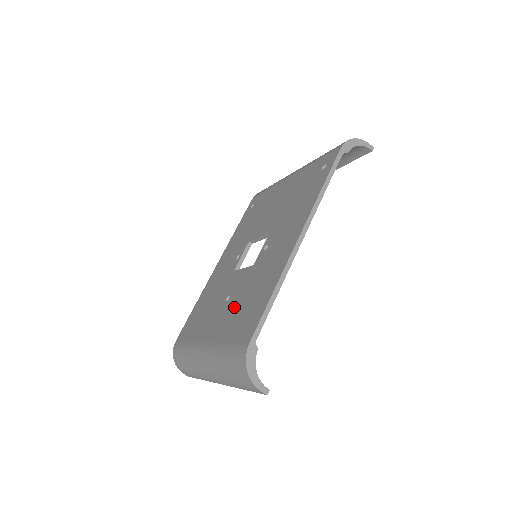
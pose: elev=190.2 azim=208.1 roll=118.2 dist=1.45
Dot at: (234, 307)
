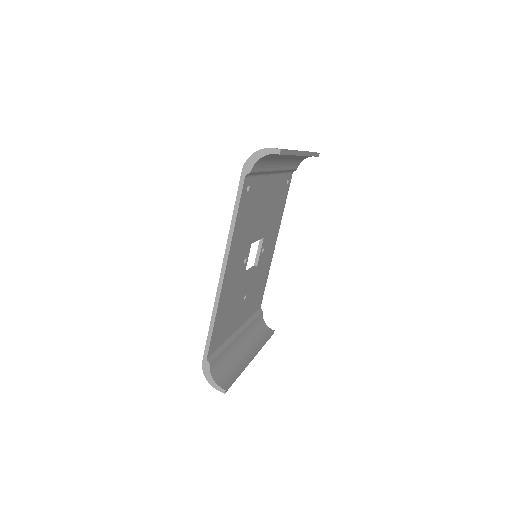
Dot at: occluded
